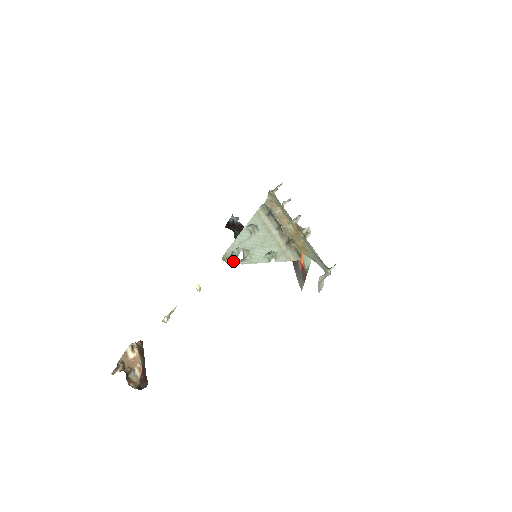
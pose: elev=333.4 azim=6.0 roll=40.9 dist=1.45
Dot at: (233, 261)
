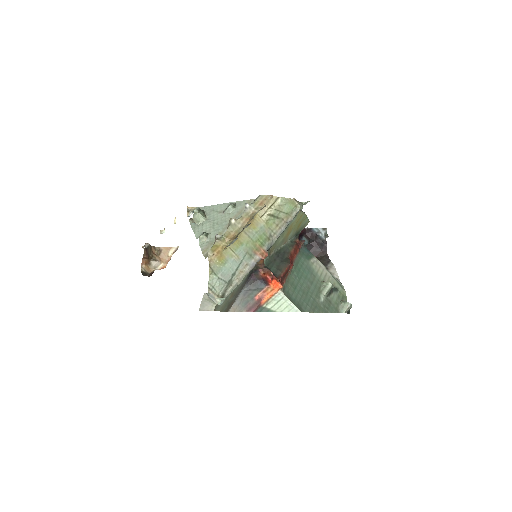
Dot at: occluded
